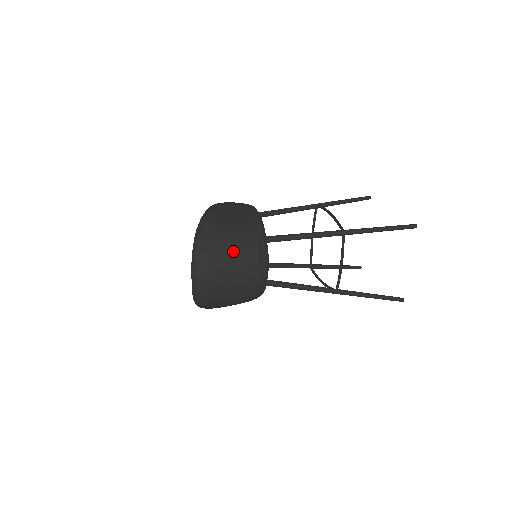
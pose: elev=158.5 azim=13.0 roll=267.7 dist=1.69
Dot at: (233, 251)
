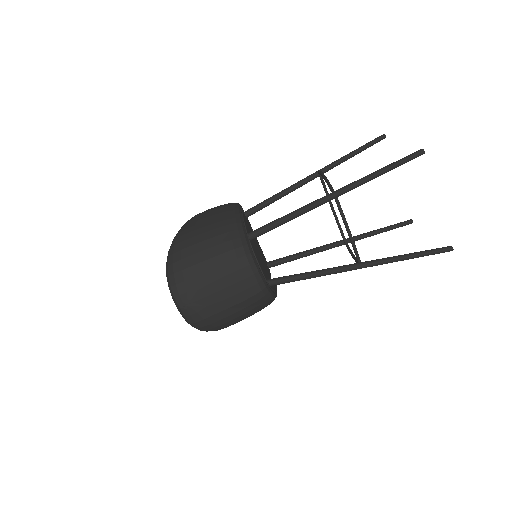
Dot at: (206, 264)
